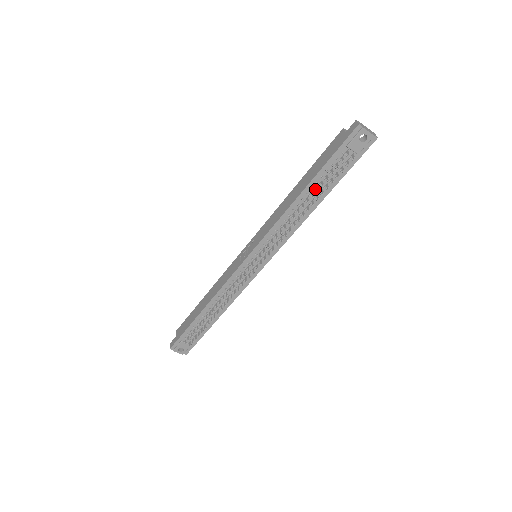
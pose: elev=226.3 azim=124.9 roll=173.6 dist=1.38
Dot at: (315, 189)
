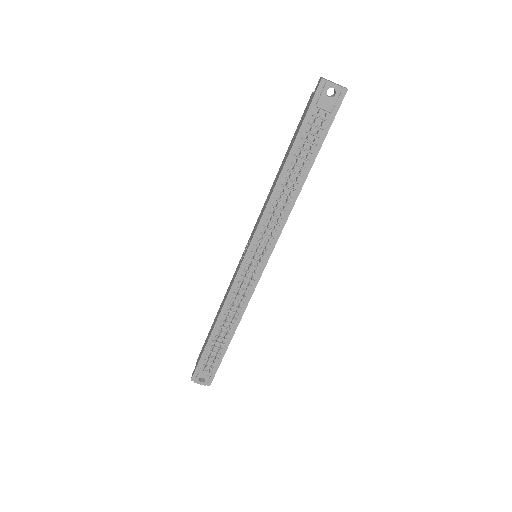
Dot at: (296, 163)
